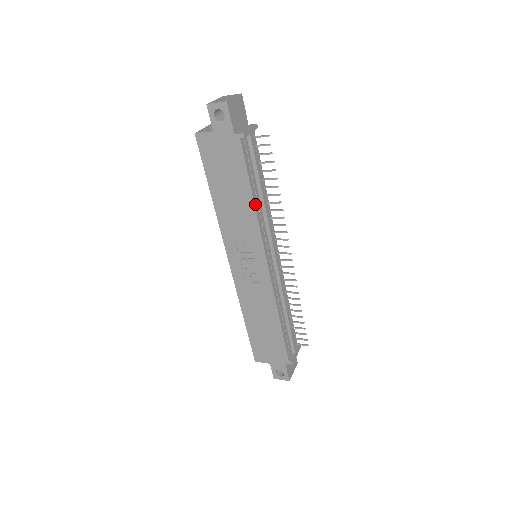
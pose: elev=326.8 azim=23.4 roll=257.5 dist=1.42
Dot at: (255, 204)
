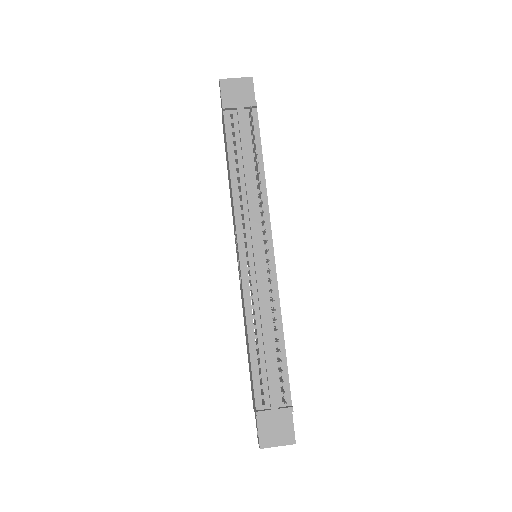
Dot at: (233, 180)
